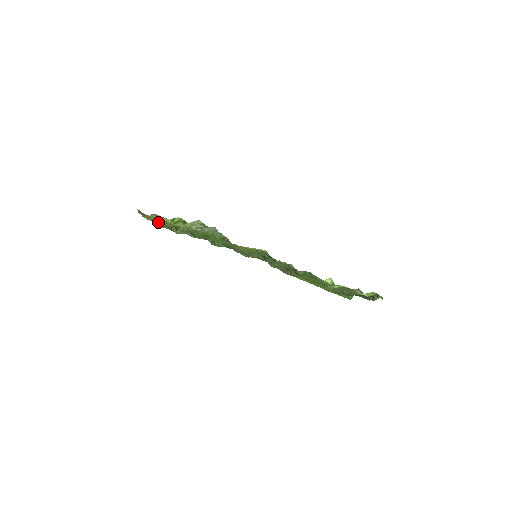
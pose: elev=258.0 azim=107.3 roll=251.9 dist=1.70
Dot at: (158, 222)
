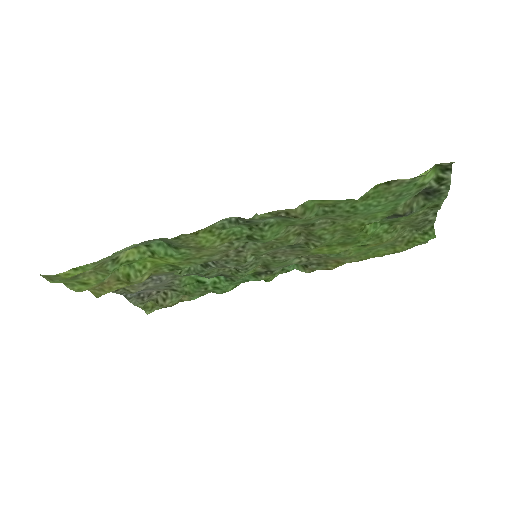
Dot at: (105, 290)
